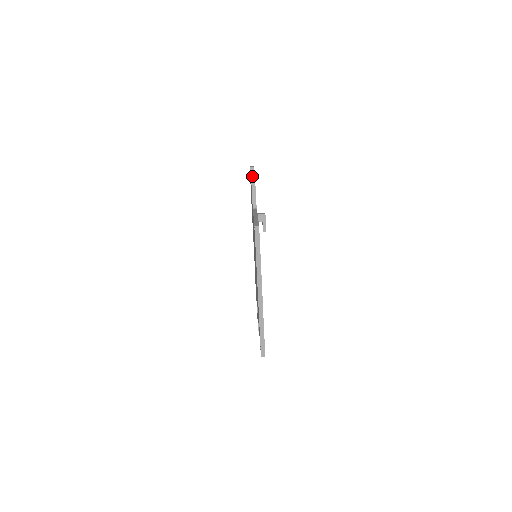
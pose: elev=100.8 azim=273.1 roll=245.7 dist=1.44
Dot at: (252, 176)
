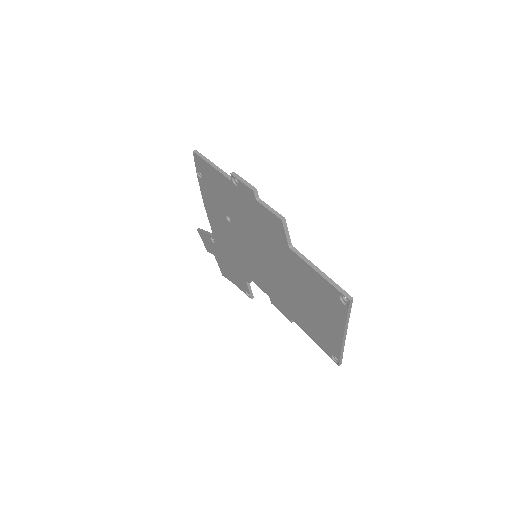
Dot at: (261, 202)
